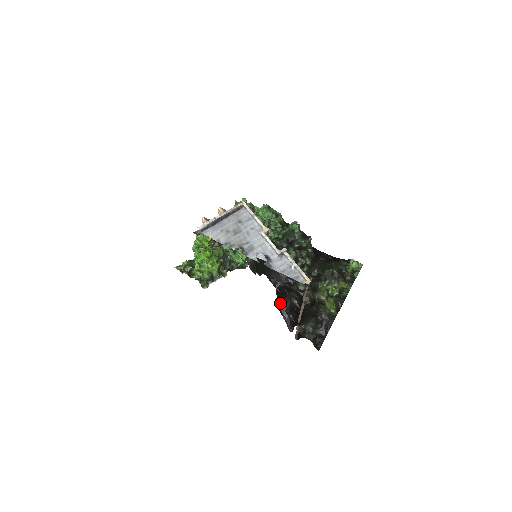
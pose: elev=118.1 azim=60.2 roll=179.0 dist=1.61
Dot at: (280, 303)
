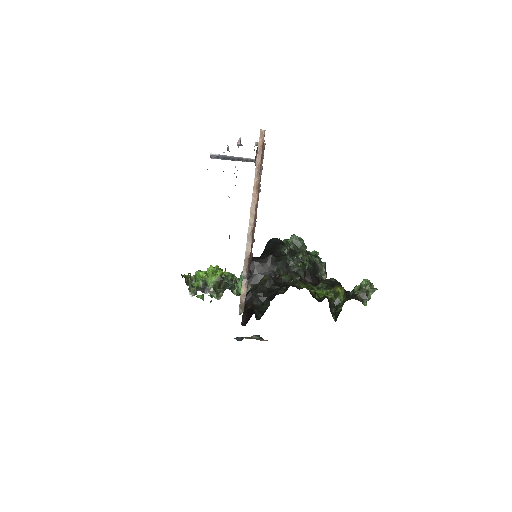
Dot at: (252, 304)
